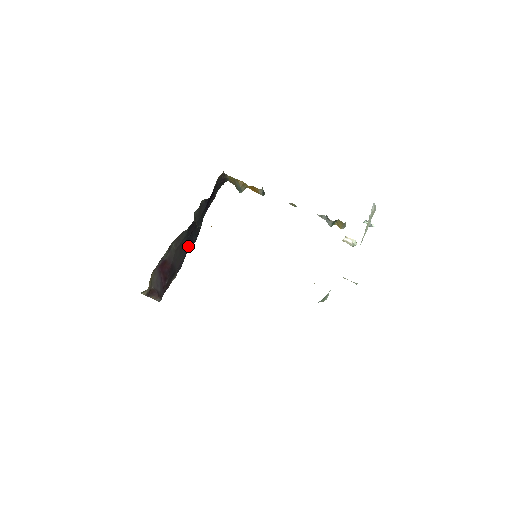
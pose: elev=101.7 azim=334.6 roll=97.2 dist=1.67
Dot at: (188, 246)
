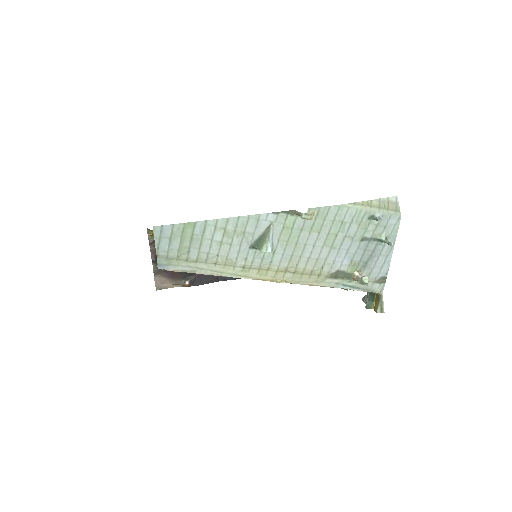
Dot at: occluded
